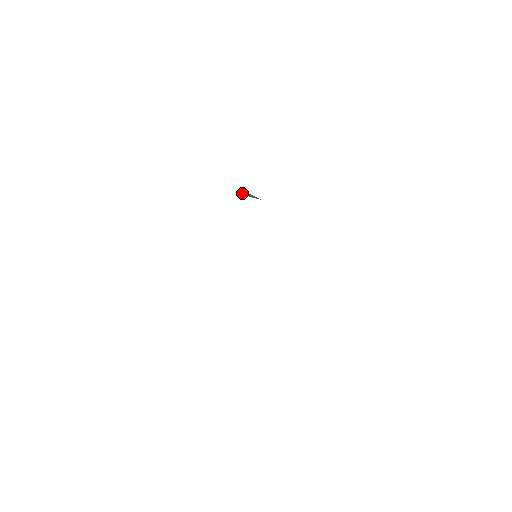
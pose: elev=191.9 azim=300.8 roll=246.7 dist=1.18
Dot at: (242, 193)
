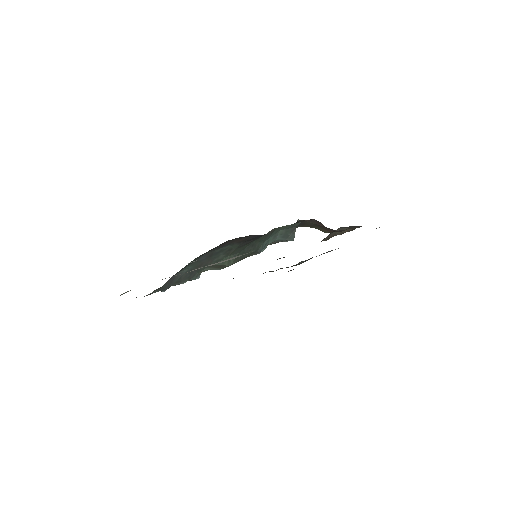
Dot at: occluded
